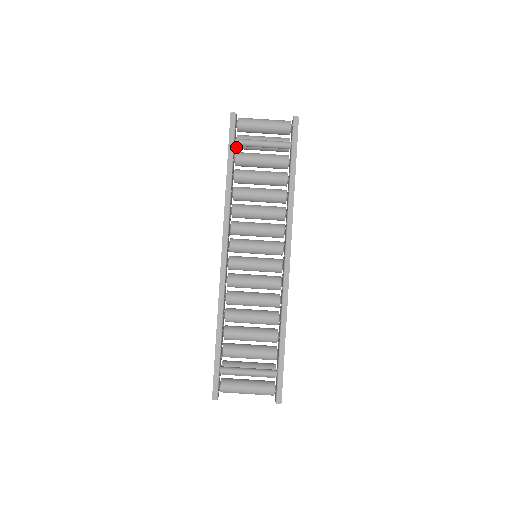
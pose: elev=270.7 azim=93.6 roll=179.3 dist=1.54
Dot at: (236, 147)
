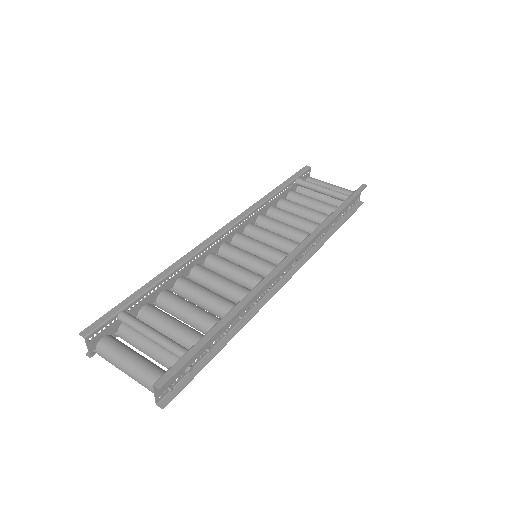
Dot at: (296, 190)
